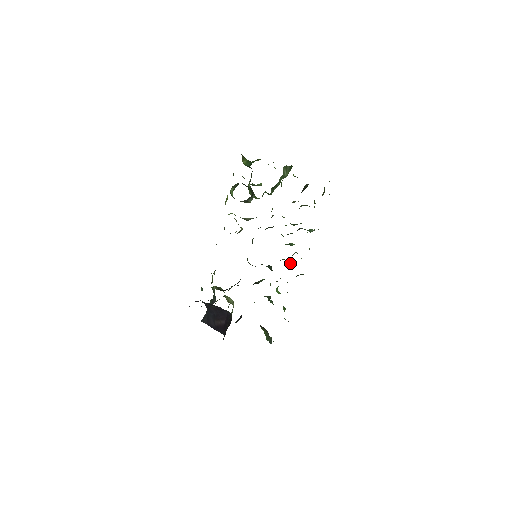
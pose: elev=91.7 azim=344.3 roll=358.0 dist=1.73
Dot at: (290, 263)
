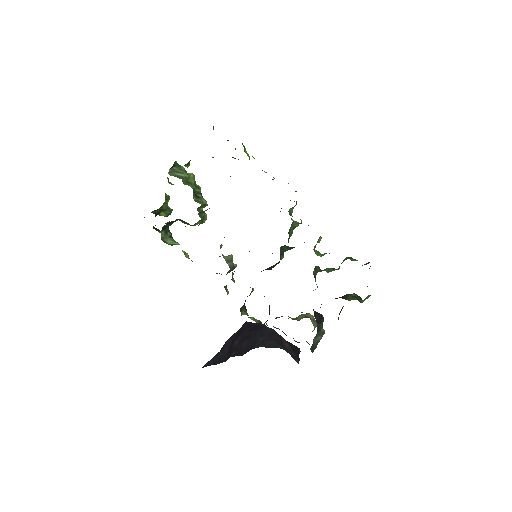
Dot at: (297, 222)
